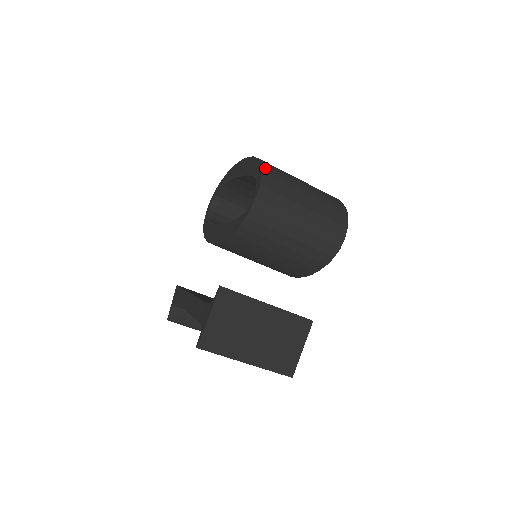
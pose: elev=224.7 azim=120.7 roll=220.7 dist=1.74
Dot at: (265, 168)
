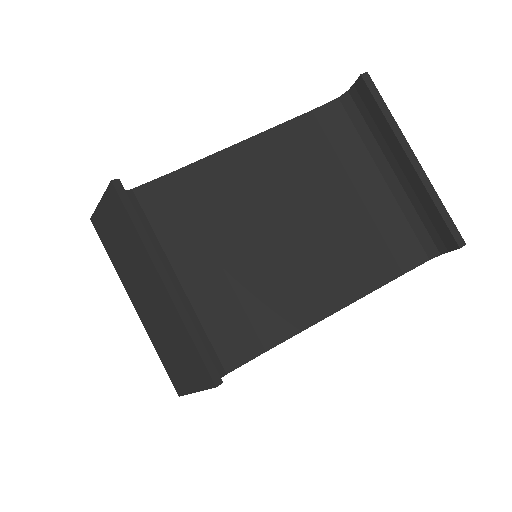
Dot at: occluded
